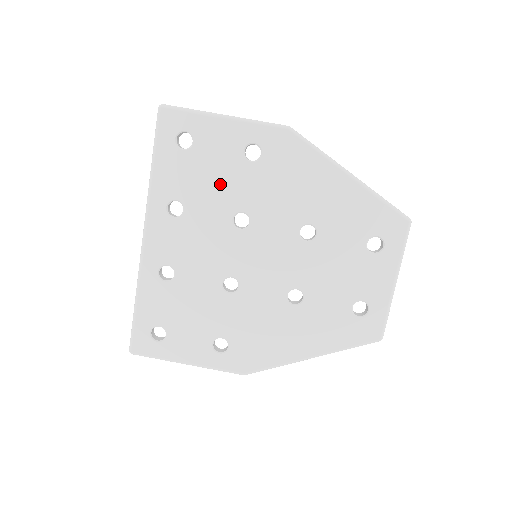
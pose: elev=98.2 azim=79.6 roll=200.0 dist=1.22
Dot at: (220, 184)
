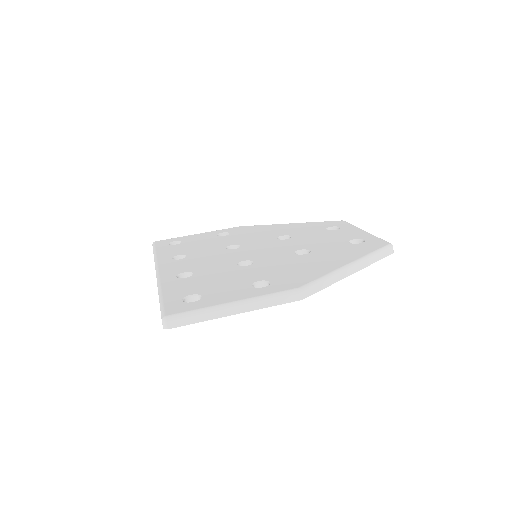
Dot at: (208, 244)
